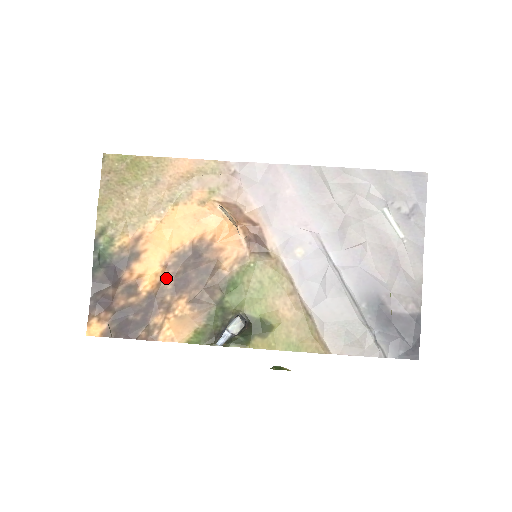
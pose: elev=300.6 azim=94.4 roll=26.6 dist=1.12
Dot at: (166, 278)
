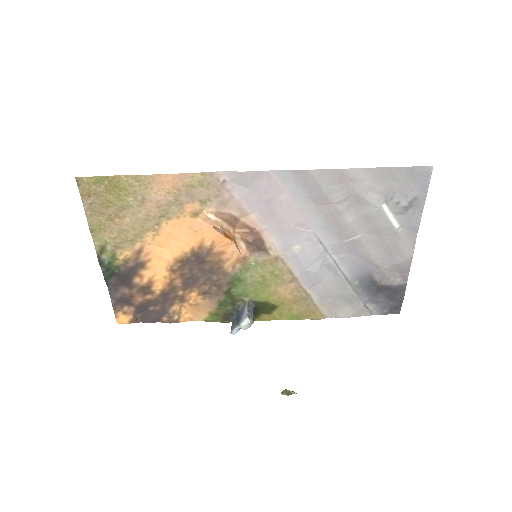
Dot at: (175, 279)
